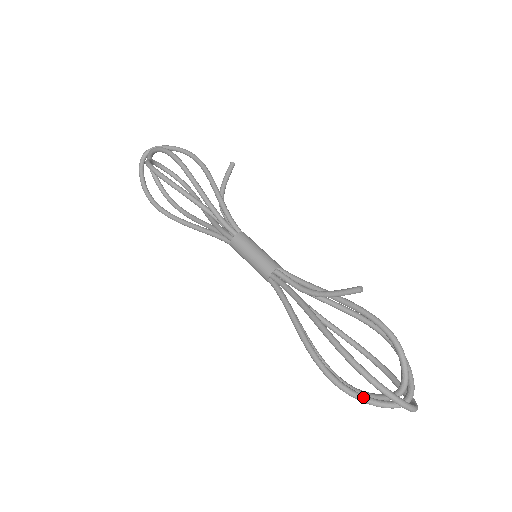
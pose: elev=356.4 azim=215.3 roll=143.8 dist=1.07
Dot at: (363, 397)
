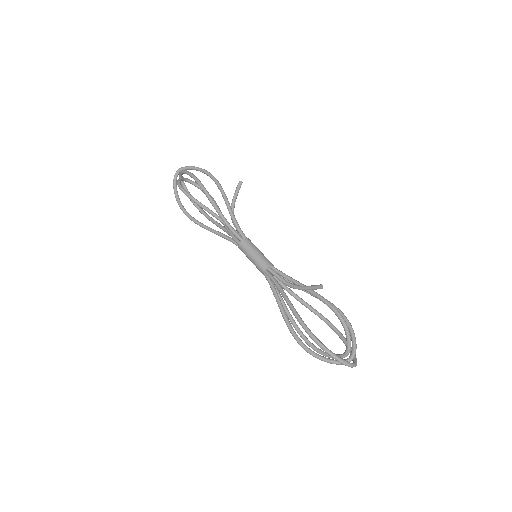
Dot at: (320, 357)
